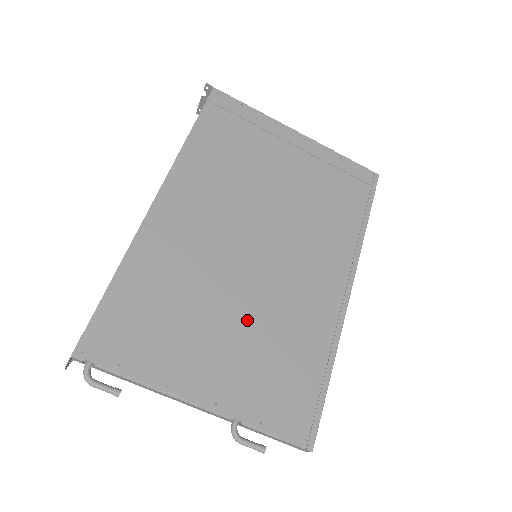
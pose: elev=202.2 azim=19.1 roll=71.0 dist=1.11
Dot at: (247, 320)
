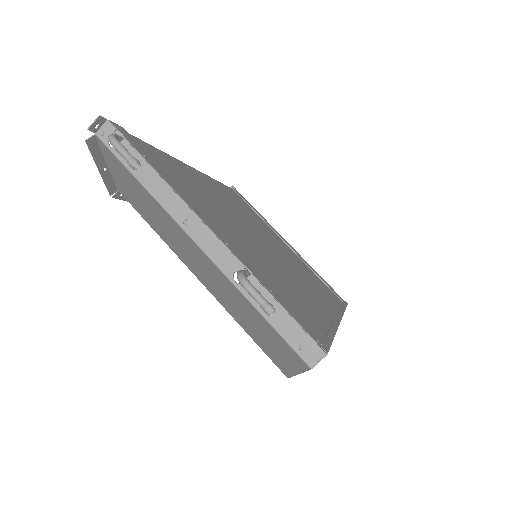
Dot at: (256, 250)
